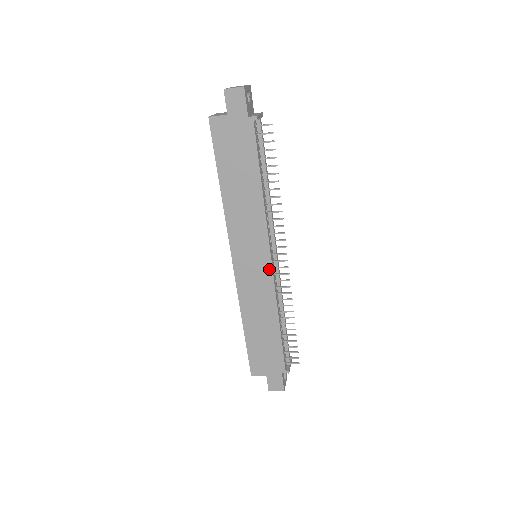
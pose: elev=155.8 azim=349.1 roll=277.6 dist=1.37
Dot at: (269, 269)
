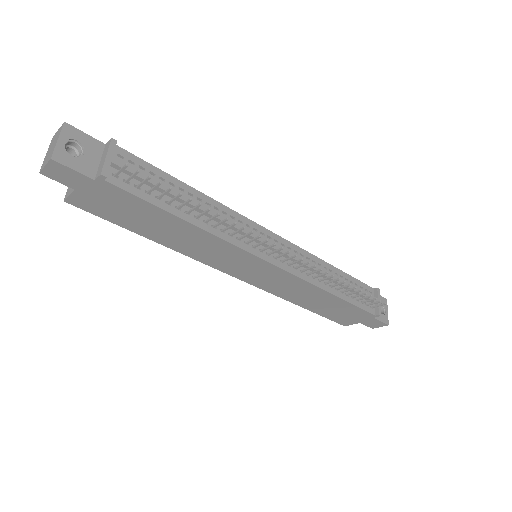
Dot at: (277, 269)
